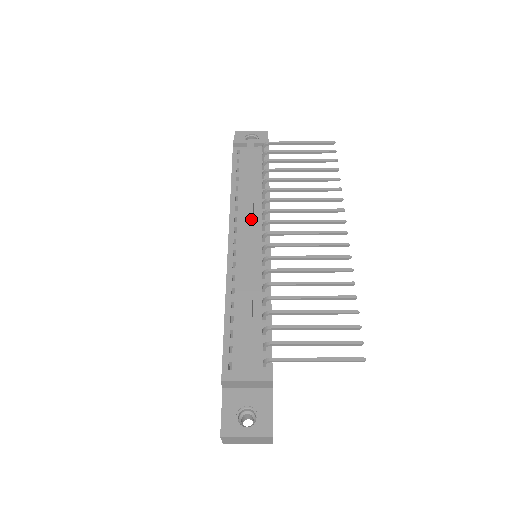
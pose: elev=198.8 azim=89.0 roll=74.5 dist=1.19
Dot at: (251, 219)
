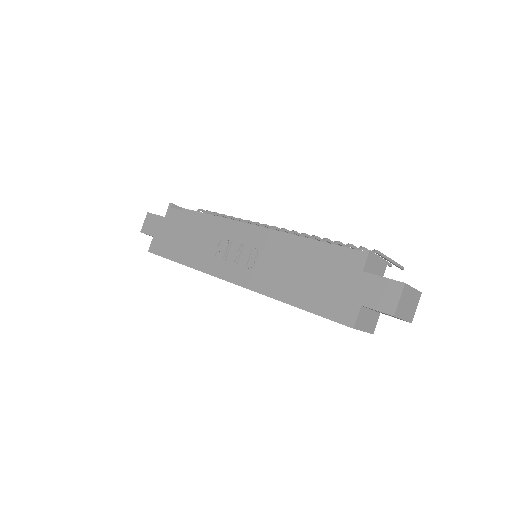
Dot at: occluded
